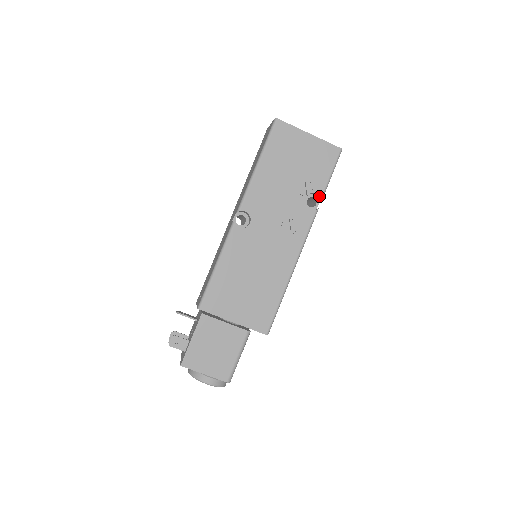
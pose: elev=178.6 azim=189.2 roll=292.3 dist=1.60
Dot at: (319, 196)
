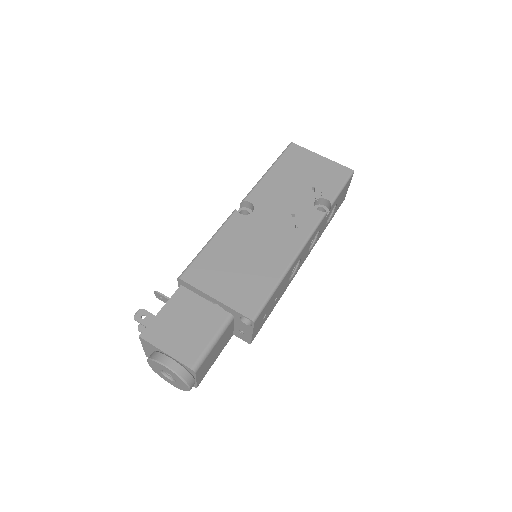
Dot at: (329, 204)
